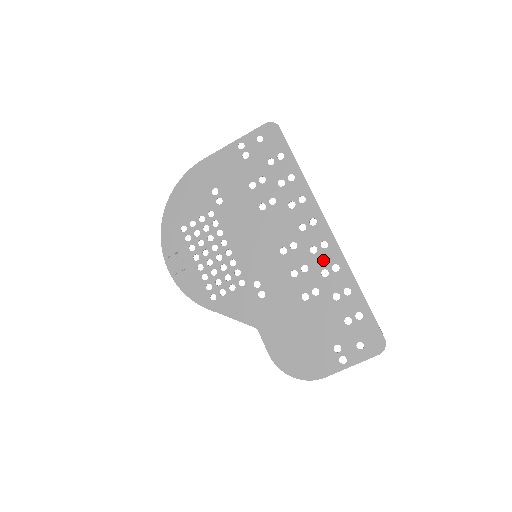
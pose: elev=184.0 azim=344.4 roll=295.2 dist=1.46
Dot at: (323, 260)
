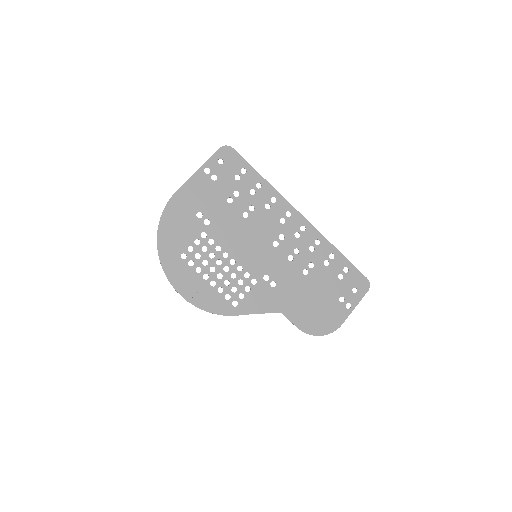
Dot at: (307, 240)
